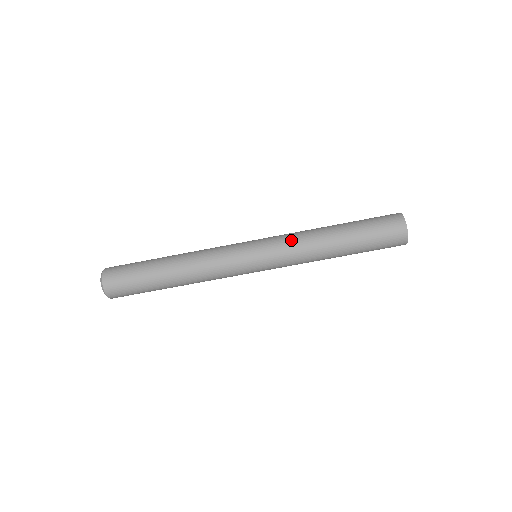
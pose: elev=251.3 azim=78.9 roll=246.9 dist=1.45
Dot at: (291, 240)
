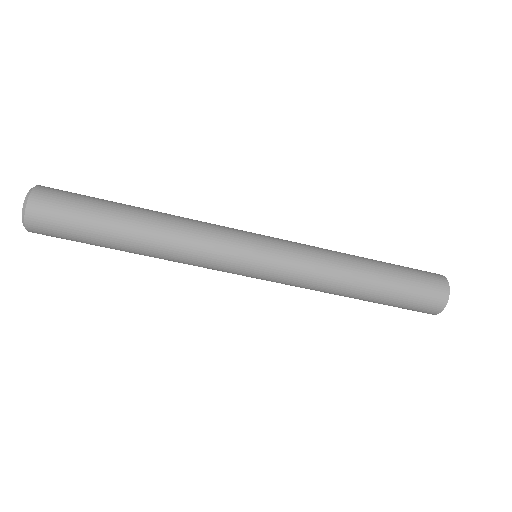
Dot at: (309, 272)
